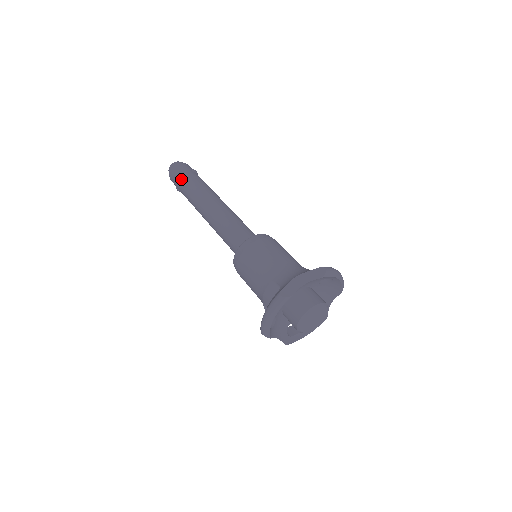
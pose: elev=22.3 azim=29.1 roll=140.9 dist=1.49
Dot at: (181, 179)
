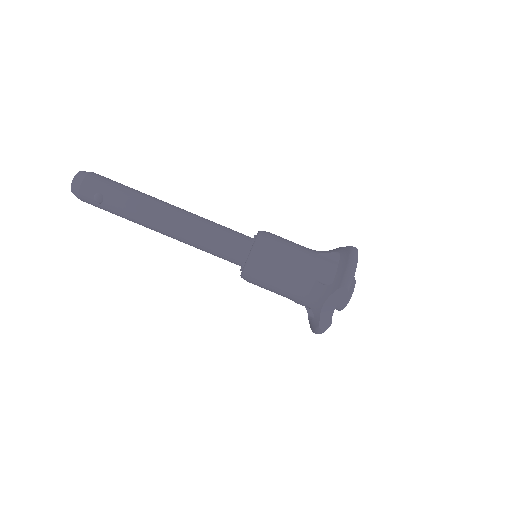
Dot at: (115, 183)
